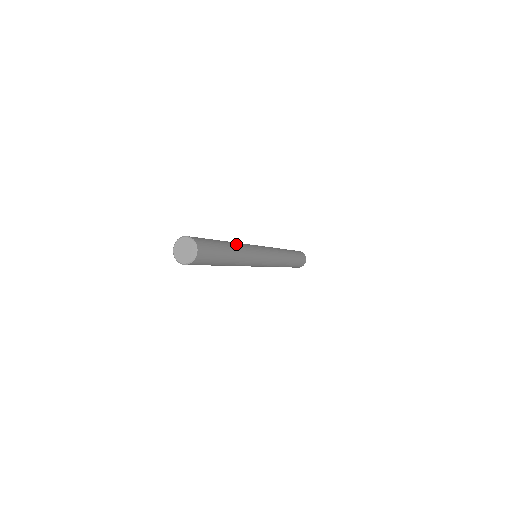
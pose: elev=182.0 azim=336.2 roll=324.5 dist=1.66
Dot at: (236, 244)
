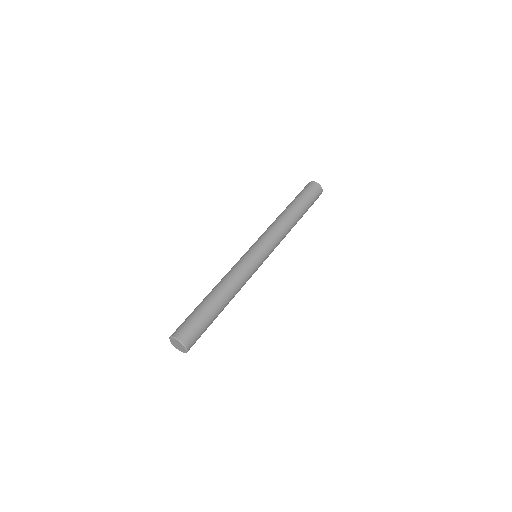
Dot at: (228, 289)
